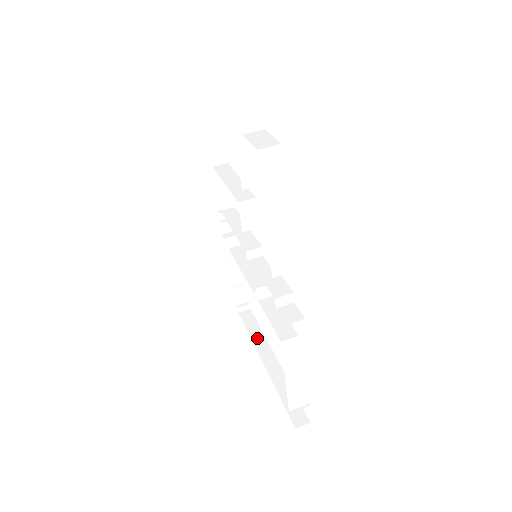
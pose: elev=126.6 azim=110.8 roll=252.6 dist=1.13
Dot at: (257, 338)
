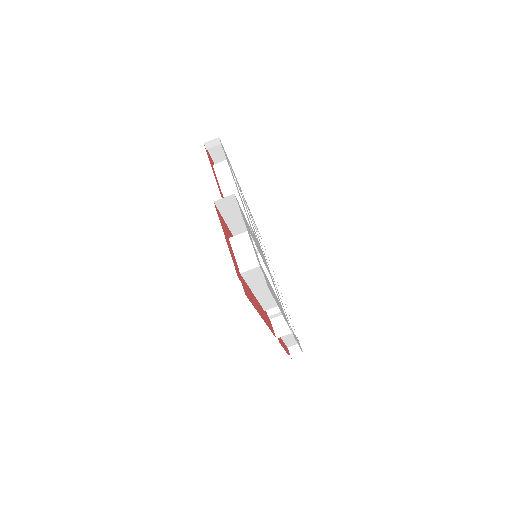
Dot at: occluded
